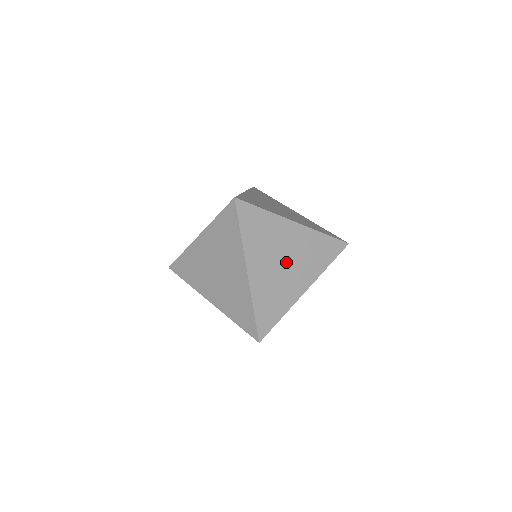
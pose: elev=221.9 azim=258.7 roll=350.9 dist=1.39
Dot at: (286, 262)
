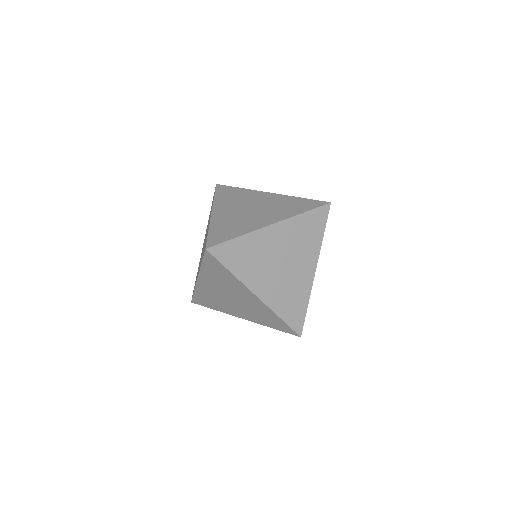
Dot at: (284, 262)
